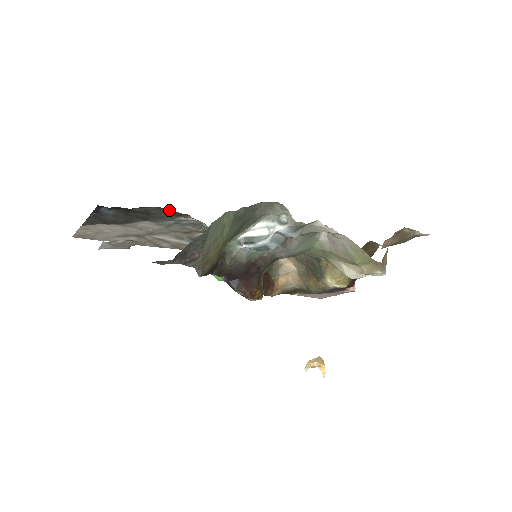
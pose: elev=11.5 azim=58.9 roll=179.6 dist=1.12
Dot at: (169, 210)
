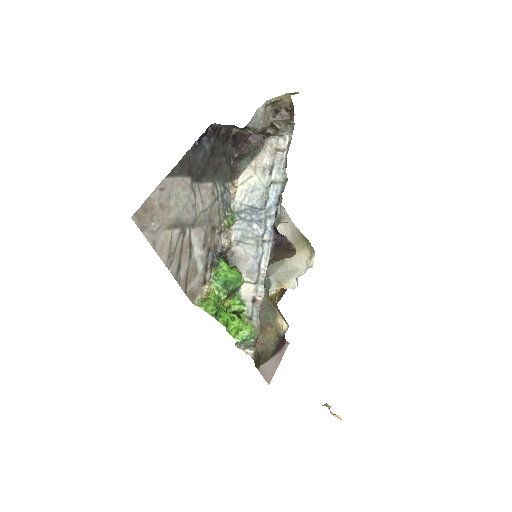
Dot at: (230, 163)
